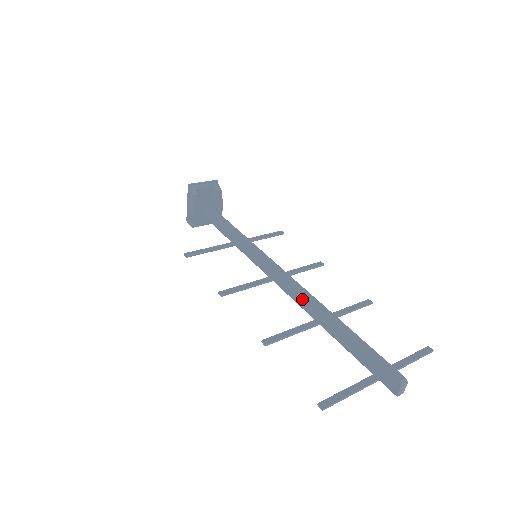
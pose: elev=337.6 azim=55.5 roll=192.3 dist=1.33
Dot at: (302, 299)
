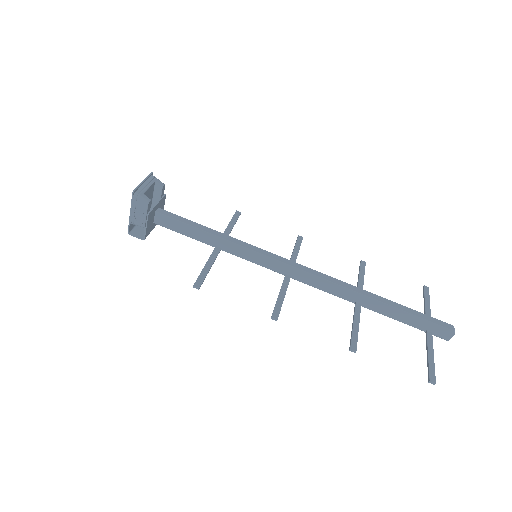
Dot at: (337, 289)
